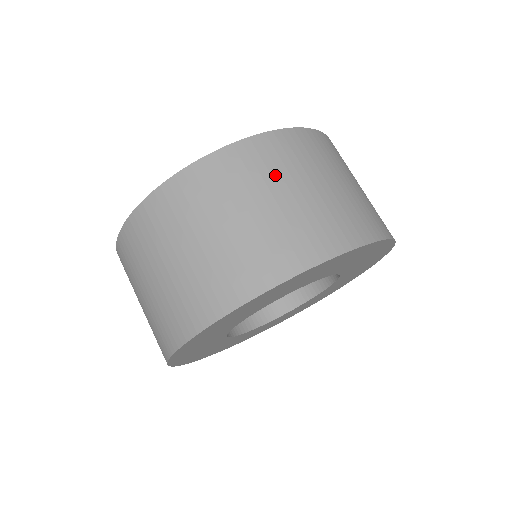
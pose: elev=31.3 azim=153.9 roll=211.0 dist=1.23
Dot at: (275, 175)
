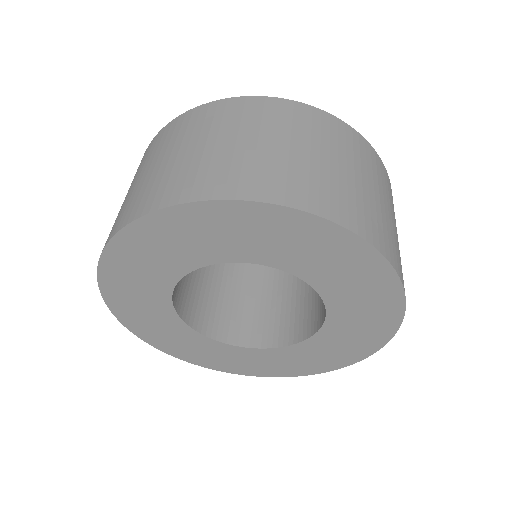
Dot at: (285, 129)
